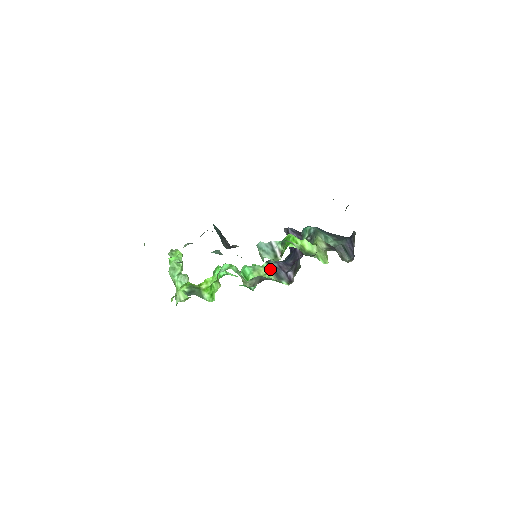
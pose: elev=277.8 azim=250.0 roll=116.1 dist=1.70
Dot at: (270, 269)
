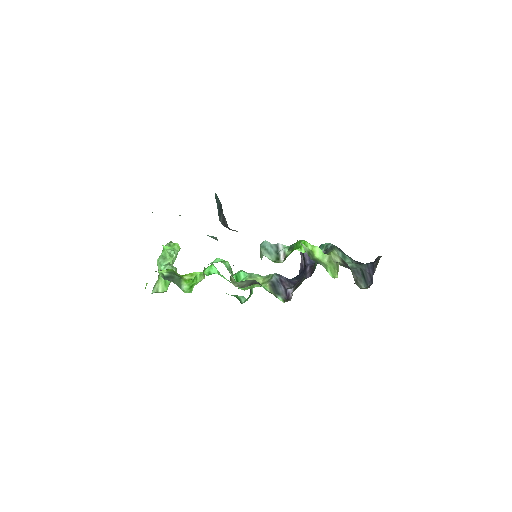
Dot at: (268, 280)
